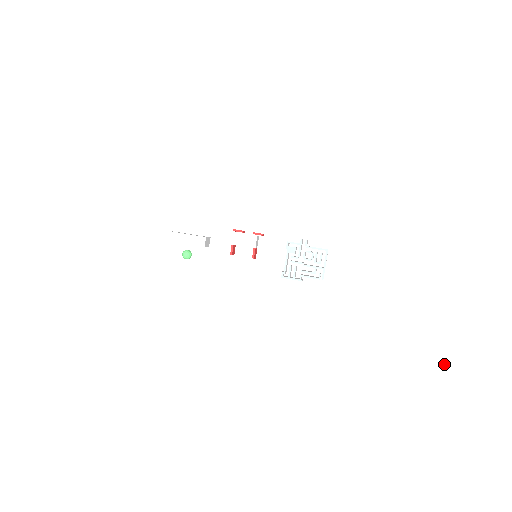
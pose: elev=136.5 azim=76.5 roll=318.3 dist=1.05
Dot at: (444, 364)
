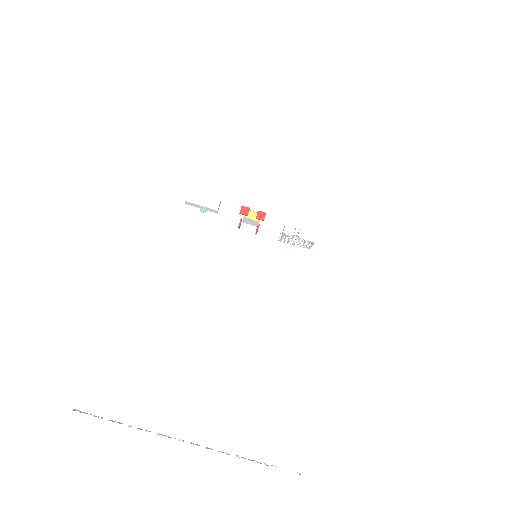
Dot at: (299, 473)
